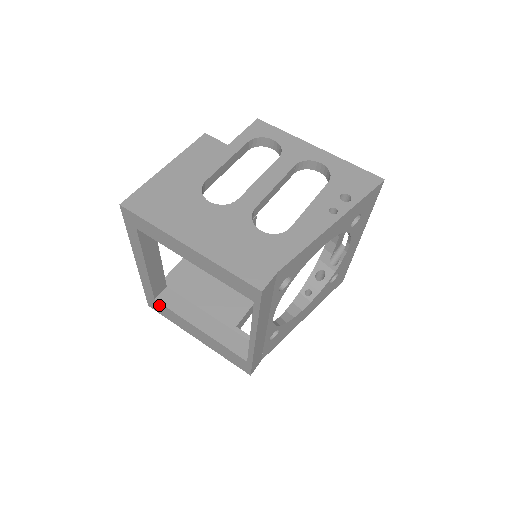
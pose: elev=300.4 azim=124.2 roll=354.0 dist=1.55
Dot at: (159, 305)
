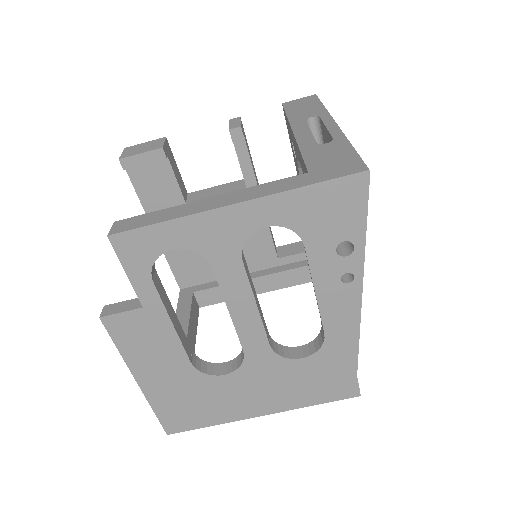
Dot at: occluded
